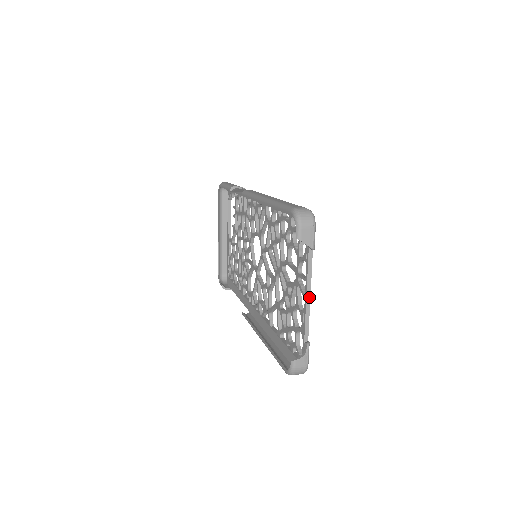
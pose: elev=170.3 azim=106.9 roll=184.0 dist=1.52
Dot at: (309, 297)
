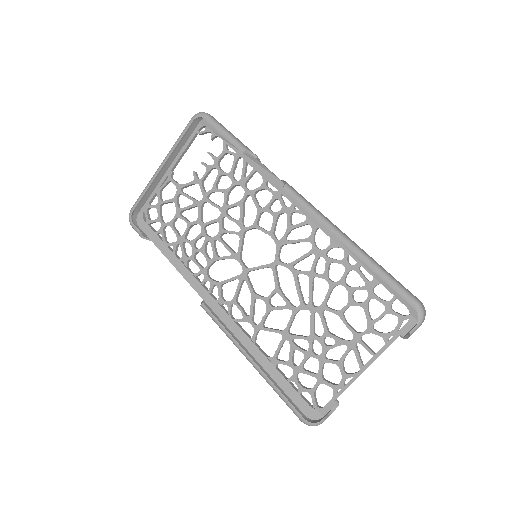
Dot at: occluded
